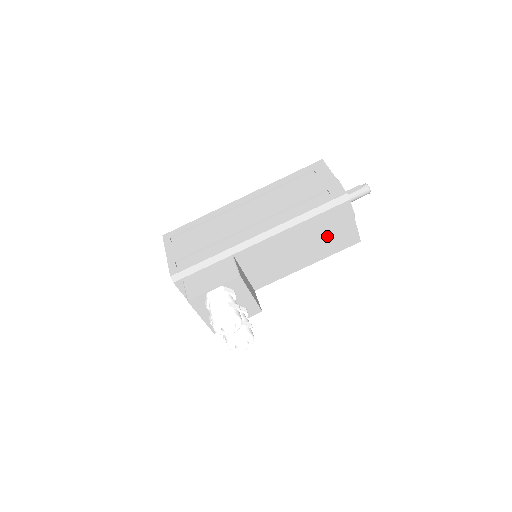
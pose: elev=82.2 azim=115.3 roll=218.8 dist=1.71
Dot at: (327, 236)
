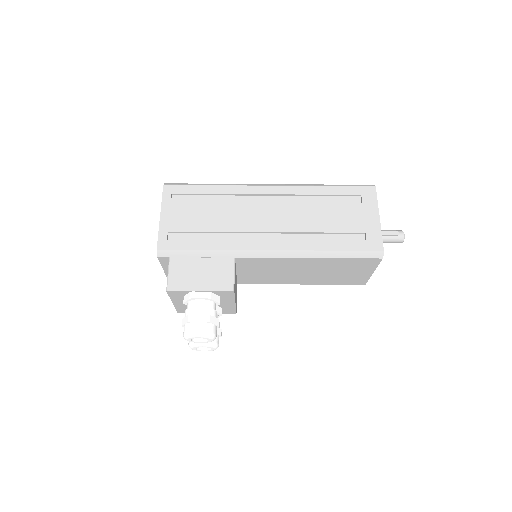
Dot at: (338, 273)
